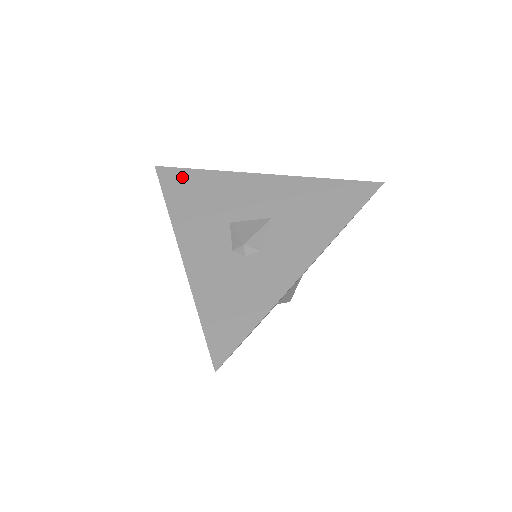
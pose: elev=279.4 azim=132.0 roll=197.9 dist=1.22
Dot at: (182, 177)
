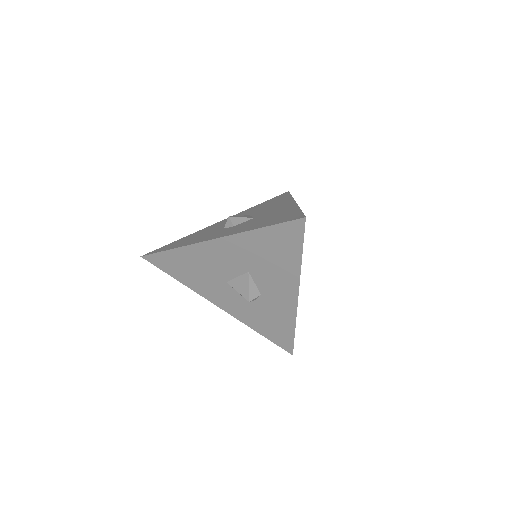
Dot at: (165, 260)
